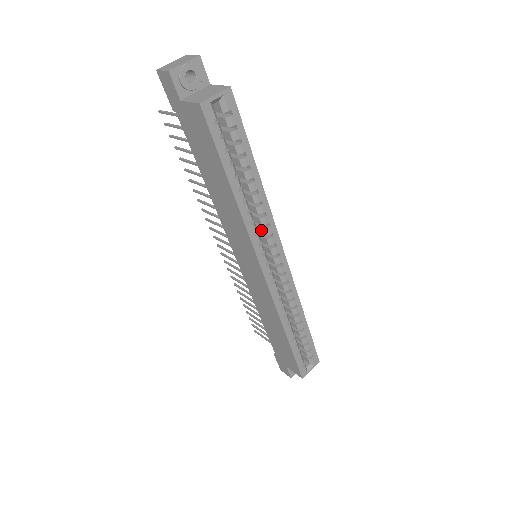
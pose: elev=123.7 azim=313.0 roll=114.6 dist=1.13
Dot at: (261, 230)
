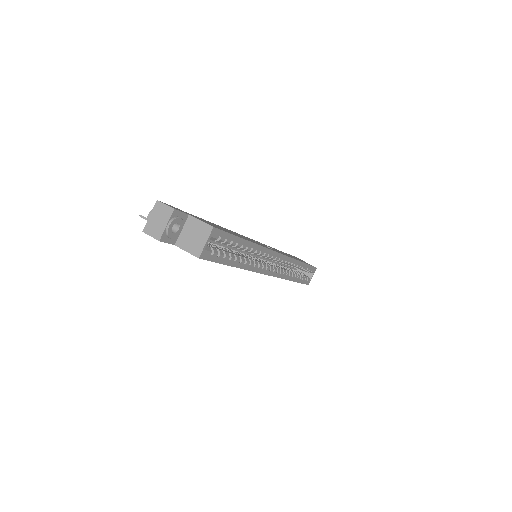
Dot at: occluded
